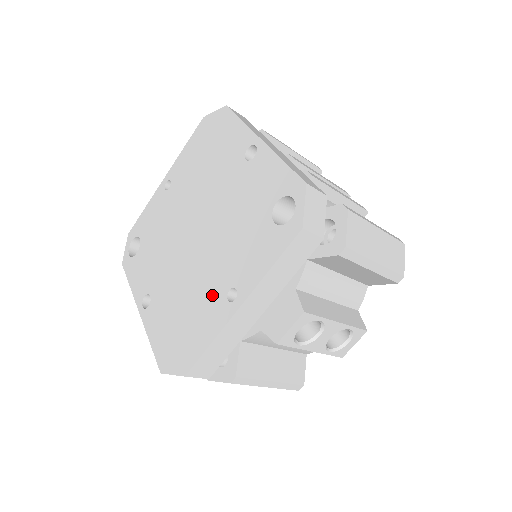
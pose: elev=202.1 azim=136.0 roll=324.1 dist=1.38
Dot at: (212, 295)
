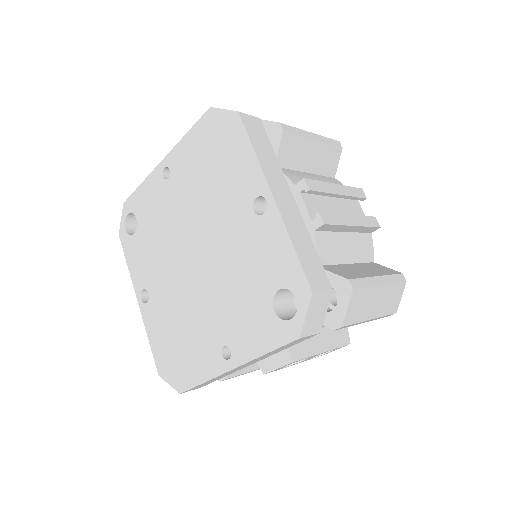
Dot at: (208, 339)
